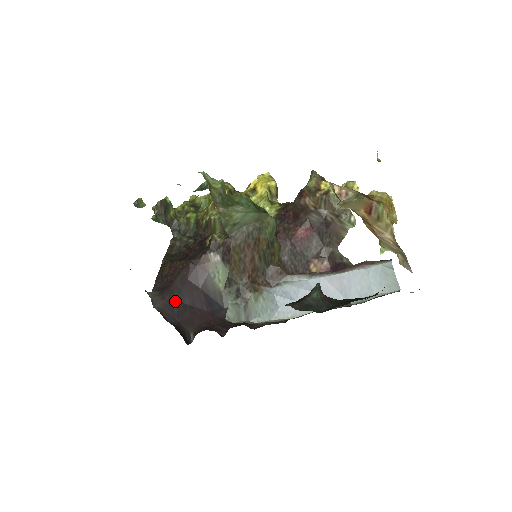
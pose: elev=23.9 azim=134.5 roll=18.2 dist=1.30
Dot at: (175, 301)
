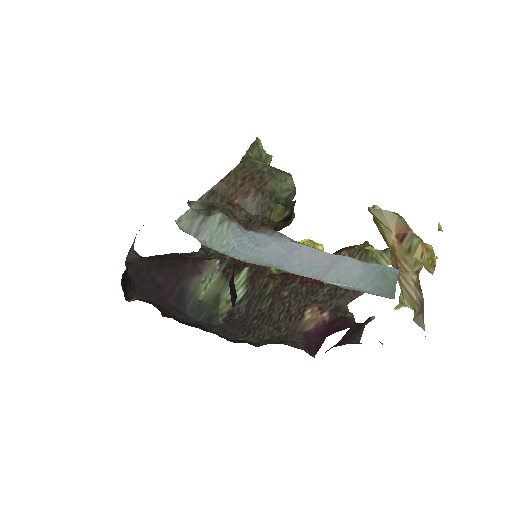
Dot at: (150, 270)
